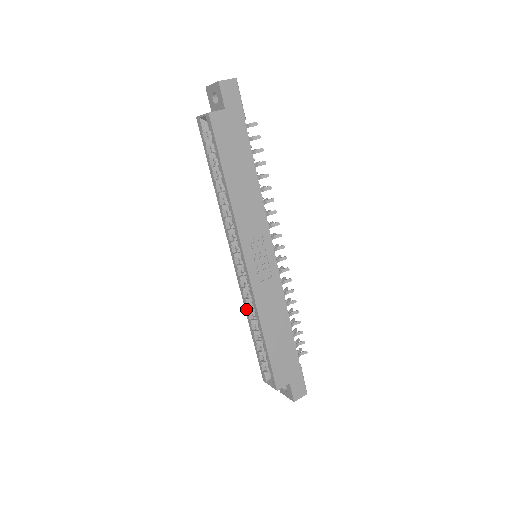
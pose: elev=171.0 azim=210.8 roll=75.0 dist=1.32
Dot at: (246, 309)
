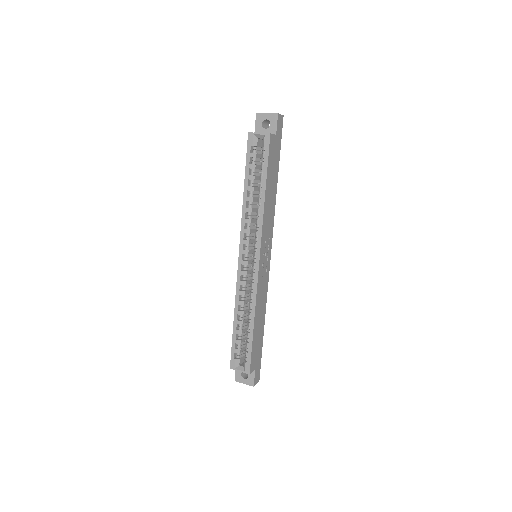
Dot at: (237, 300)
